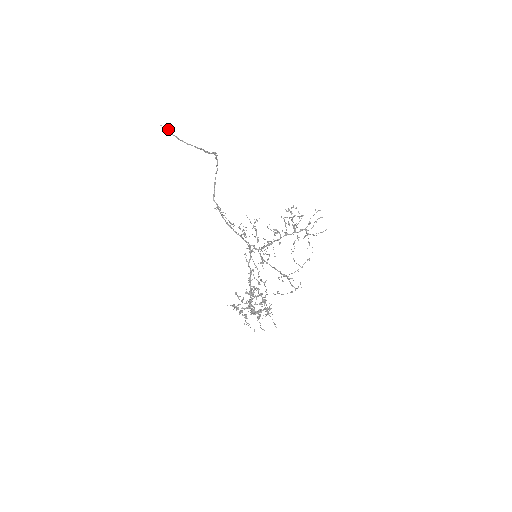
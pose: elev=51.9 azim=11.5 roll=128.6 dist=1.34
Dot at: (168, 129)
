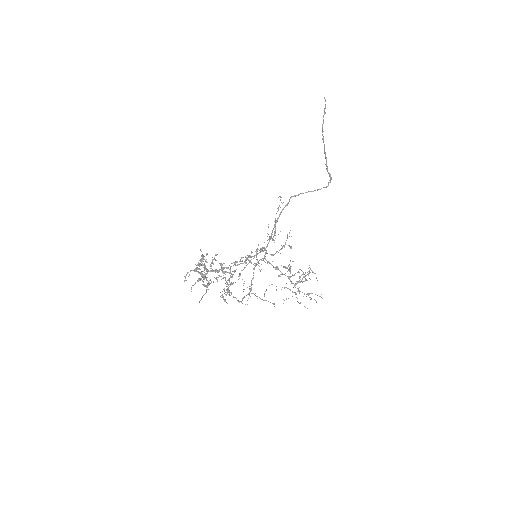
Dot at: occluded
